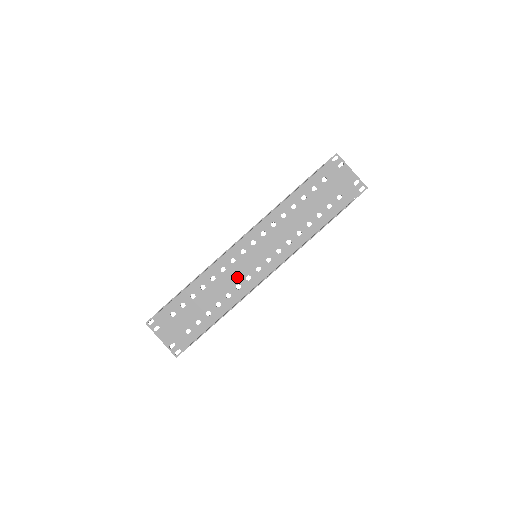
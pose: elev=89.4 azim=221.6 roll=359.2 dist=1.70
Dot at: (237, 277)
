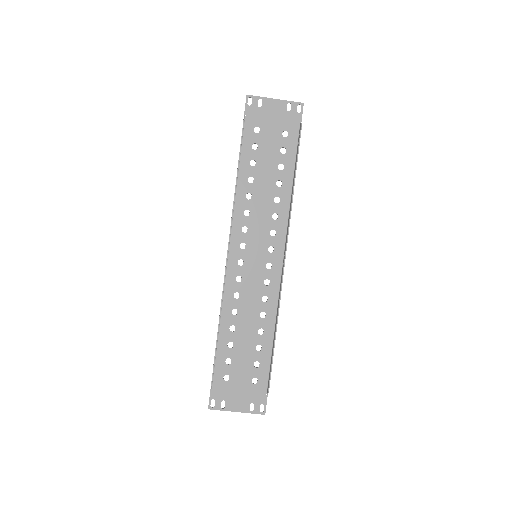
Dot at: (256, 291)
